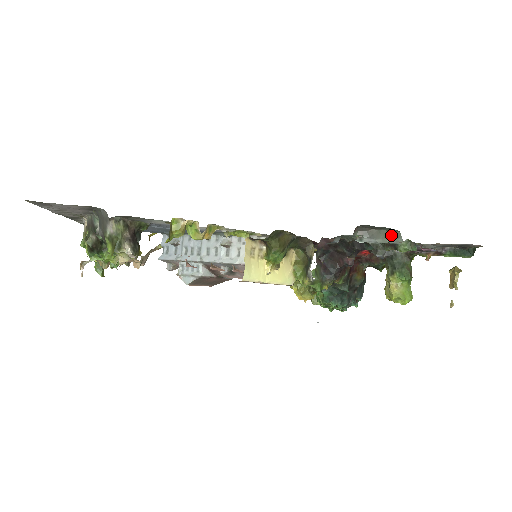
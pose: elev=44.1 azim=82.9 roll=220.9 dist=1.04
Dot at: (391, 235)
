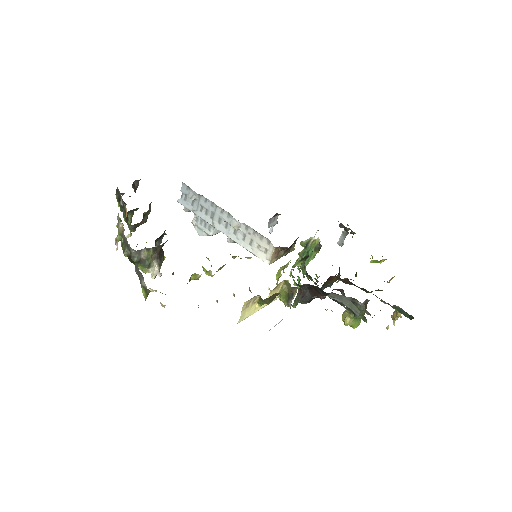
Dot at: (353, 307)
